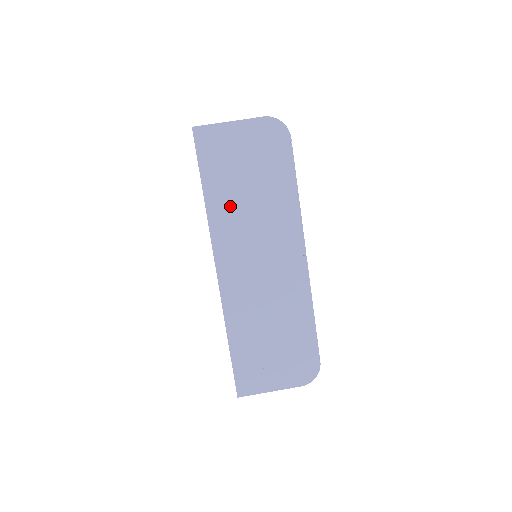
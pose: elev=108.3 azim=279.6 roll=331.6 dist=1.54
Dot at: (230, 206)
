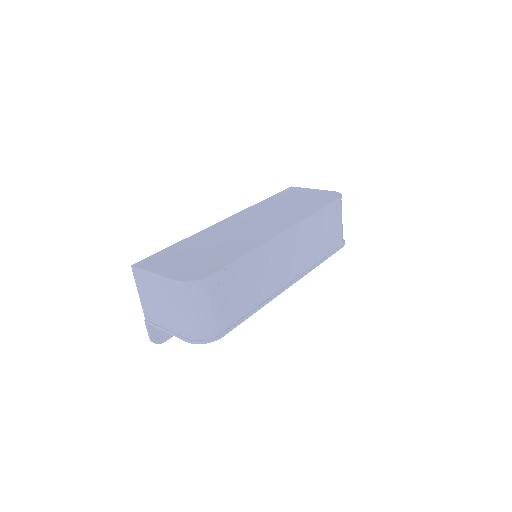
Dot at: (270, 206)
